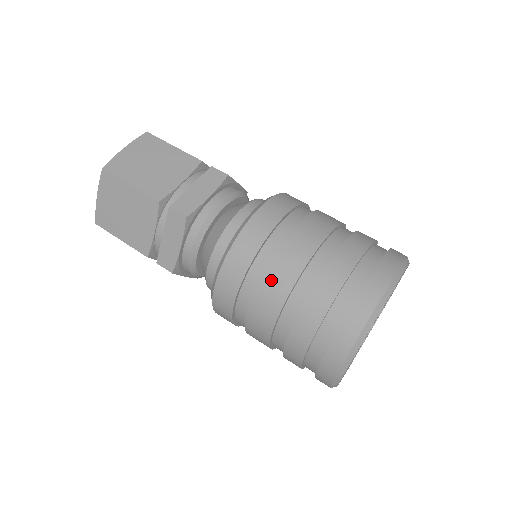
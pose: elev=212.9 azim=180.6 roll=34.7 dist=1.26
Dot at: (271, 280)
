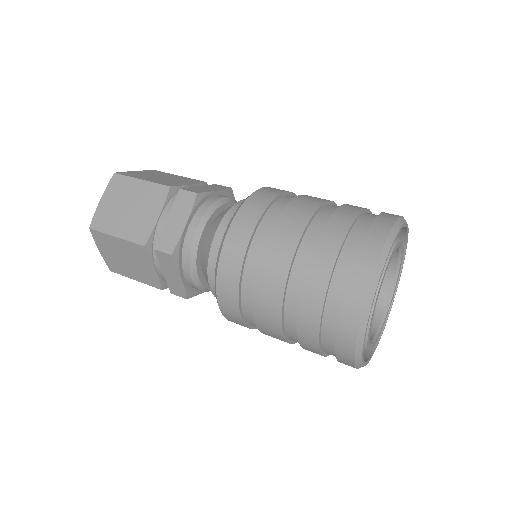
Dot at: (262, 297)
